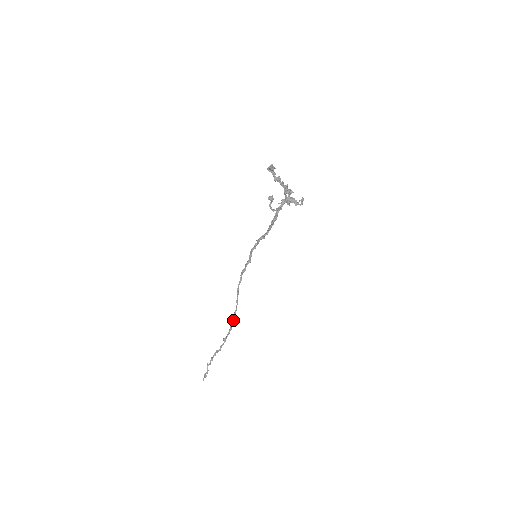
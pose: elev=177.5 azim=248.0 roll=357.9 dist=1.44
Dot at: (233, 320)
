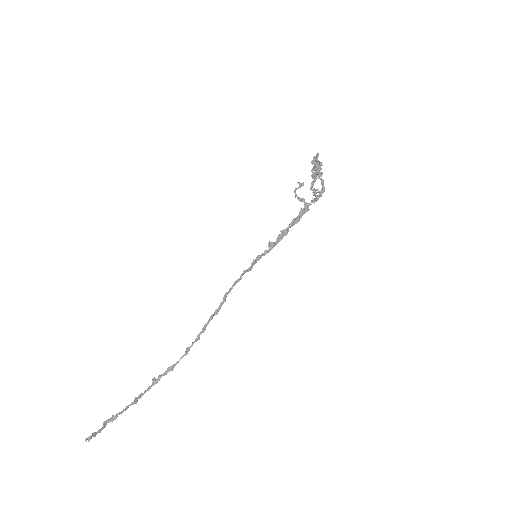
Dot at: (183, 356)
